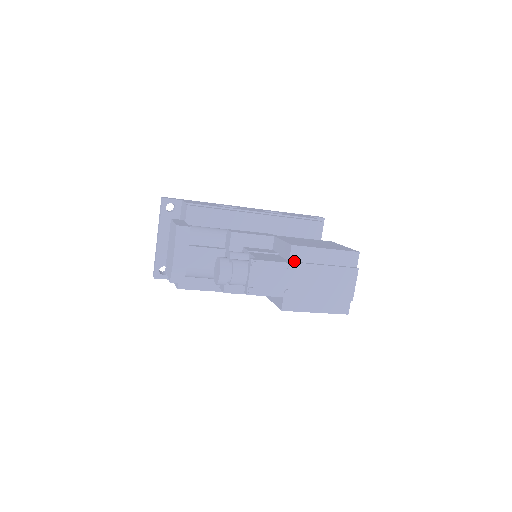
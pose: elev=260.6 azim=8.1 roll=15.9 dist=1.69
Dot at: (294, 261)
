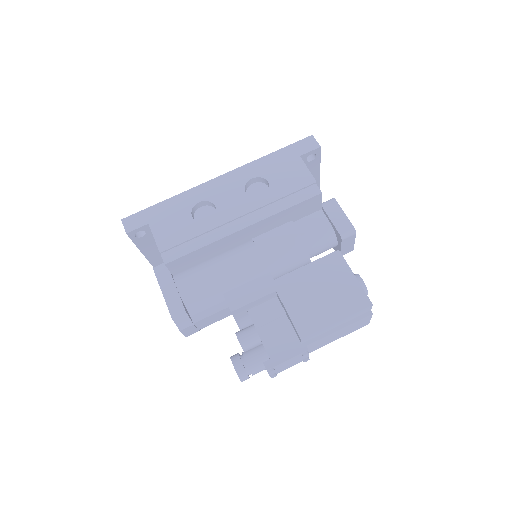
Dot at: (306, 341)
